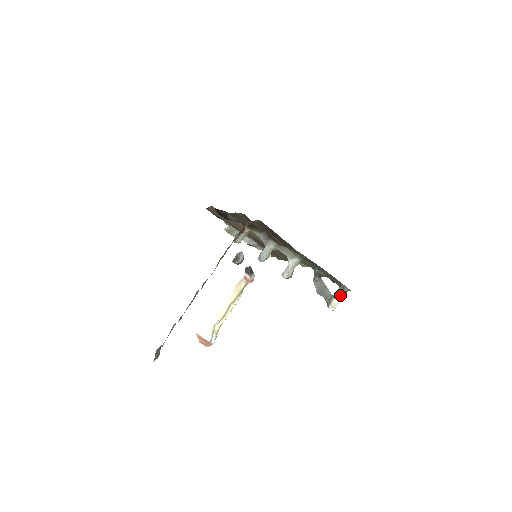
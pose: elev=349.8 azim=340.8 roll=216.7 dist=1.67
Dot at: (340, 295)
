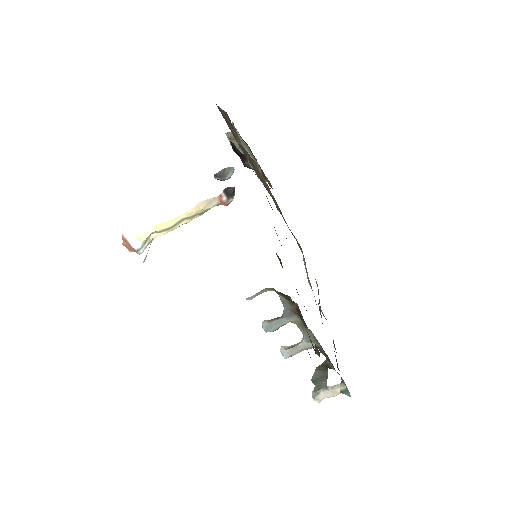
Dot at: (336, 393)
